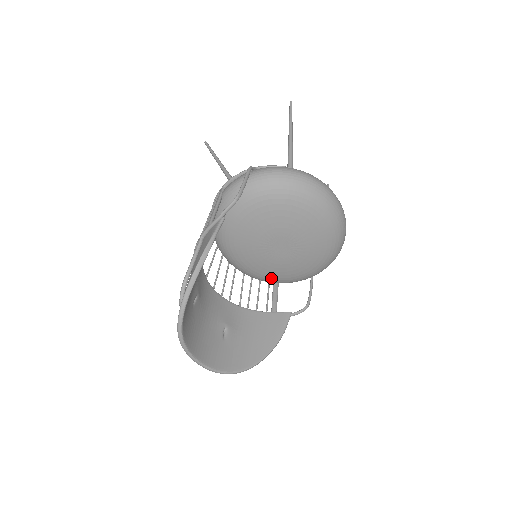
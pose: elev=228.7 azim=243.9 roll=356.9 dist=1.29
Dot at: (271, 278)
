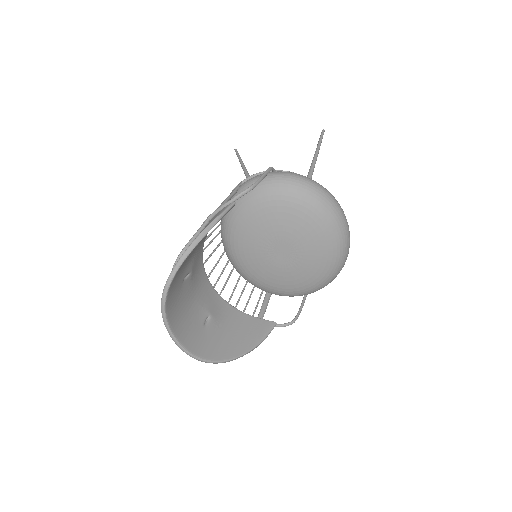
Dot at: (265, 284)
